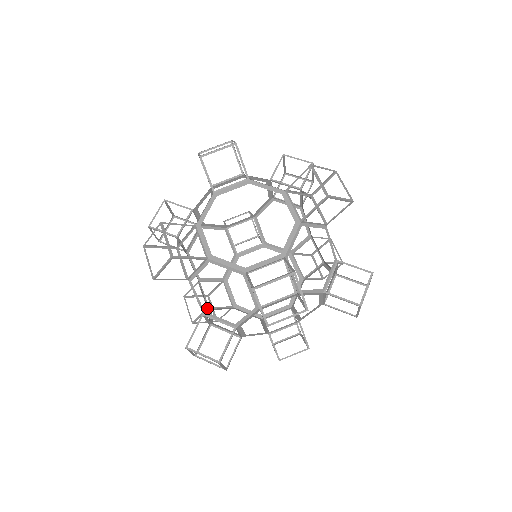
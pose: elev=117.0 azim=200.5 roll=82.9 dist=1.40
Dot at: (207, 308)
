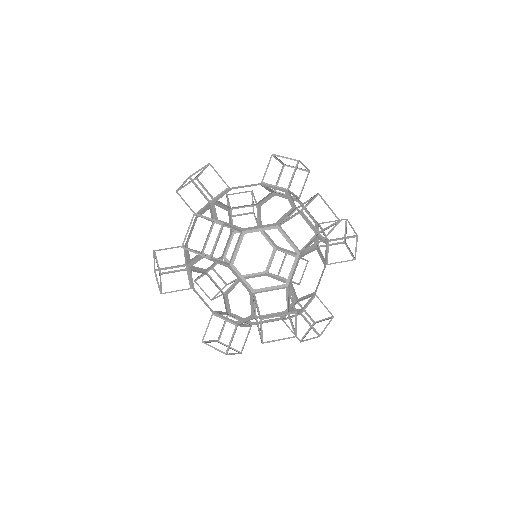
Dot at: (237, 322)
